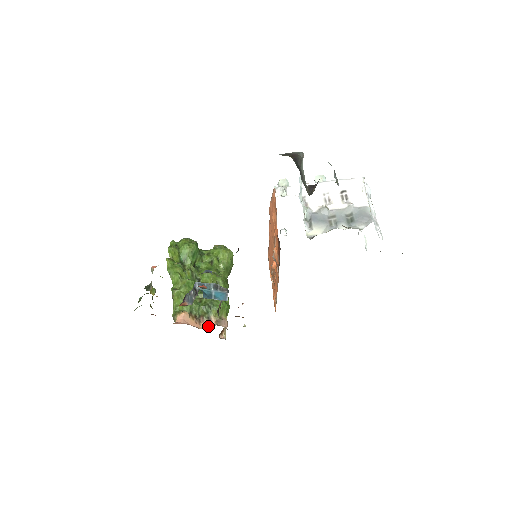
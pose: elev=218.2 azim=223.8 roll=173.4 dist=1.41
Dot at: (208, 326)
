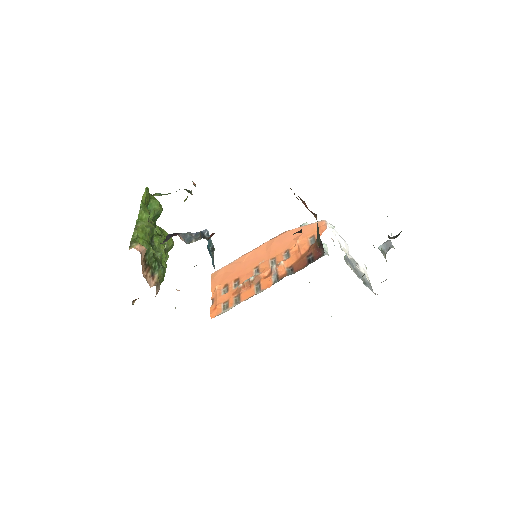
Dot at: (148, 280)
